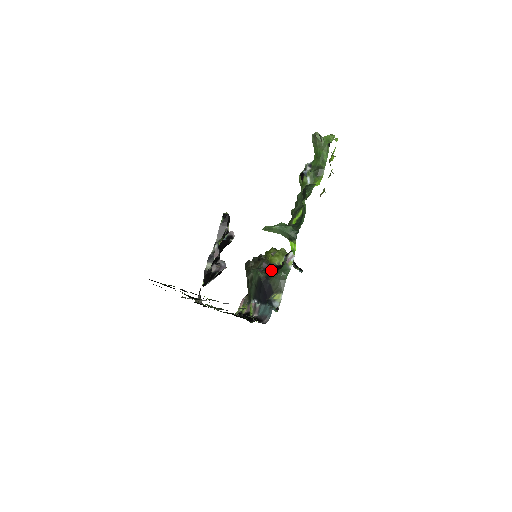
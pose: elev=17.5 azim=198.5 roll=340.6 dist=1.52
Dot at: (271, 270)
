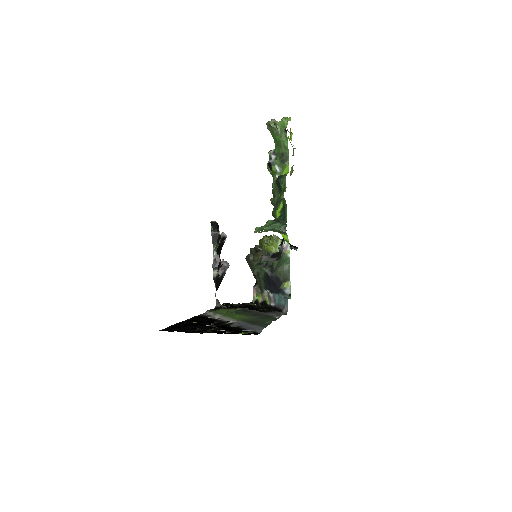
Dot at: (271, 260)
